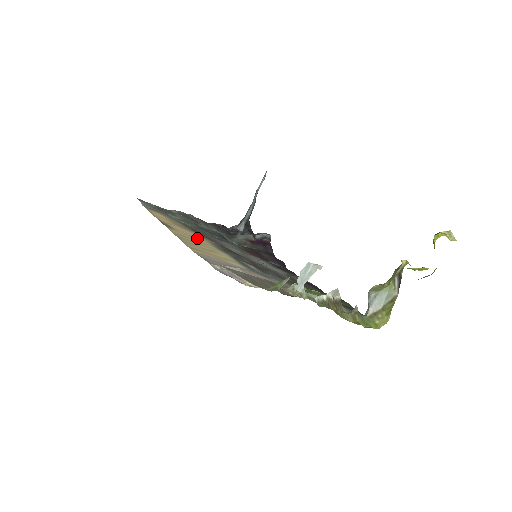
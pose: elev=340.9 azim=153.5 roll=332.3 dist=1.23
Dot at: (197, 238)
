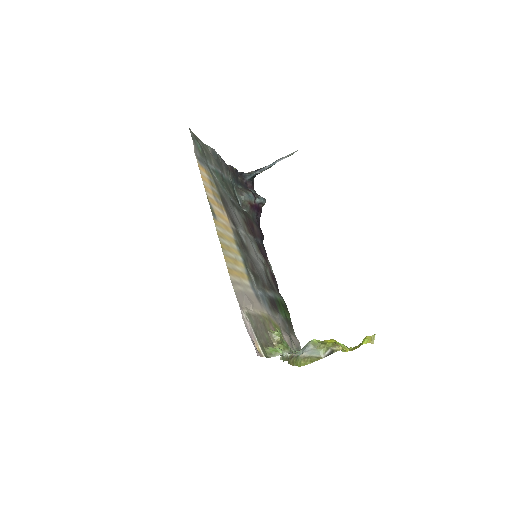
Dot at: (227, 228)
